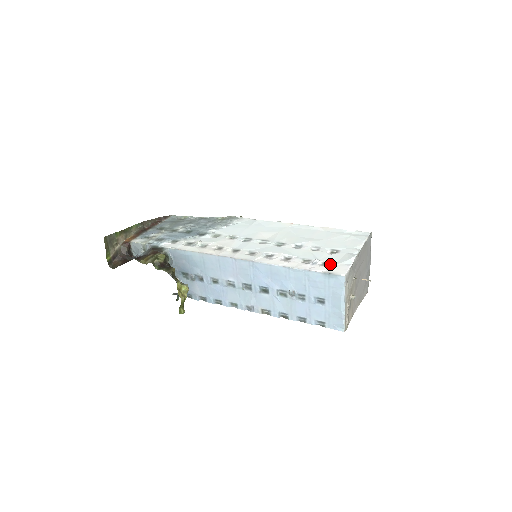
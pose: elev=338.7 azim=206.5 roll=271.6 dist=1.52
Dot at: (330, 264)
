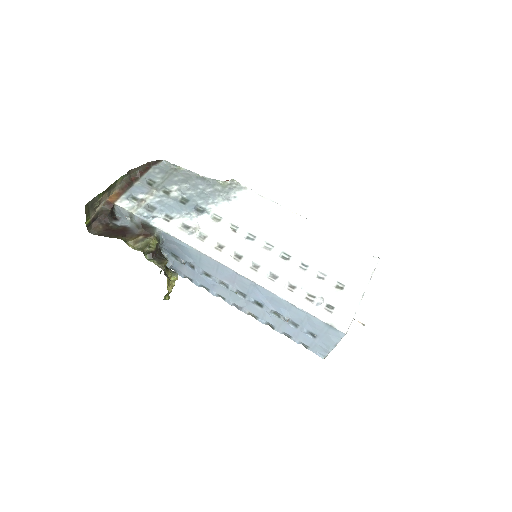
Dot at: (334, 309)
